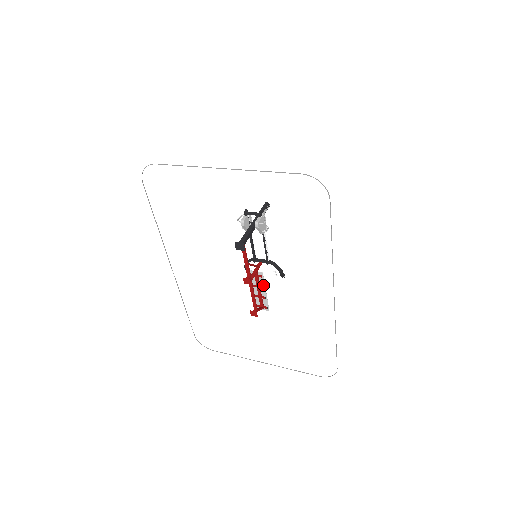
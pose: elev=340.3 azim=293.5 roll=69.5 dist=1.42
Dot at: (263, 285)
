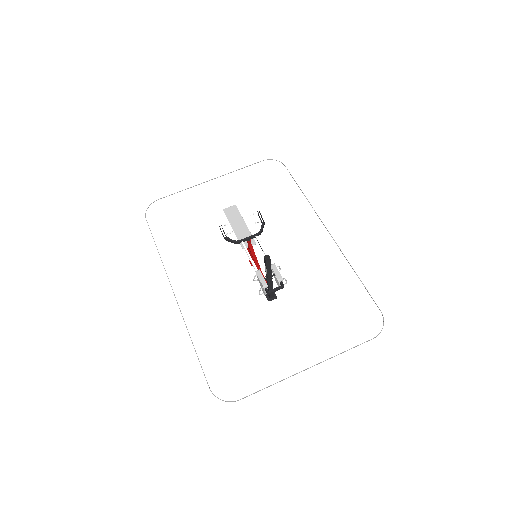
Dot at: (248, 232)
